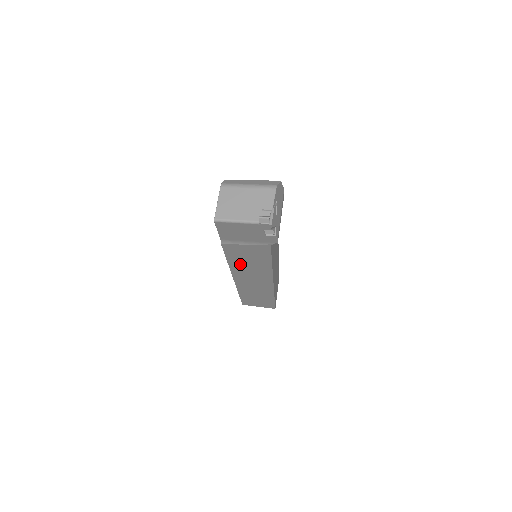
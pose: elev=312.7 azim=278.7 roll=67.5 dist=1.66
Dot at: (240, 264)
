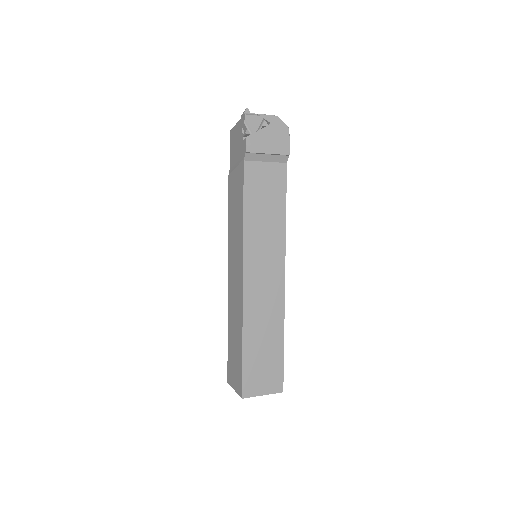
Dot at: (232, 225)
